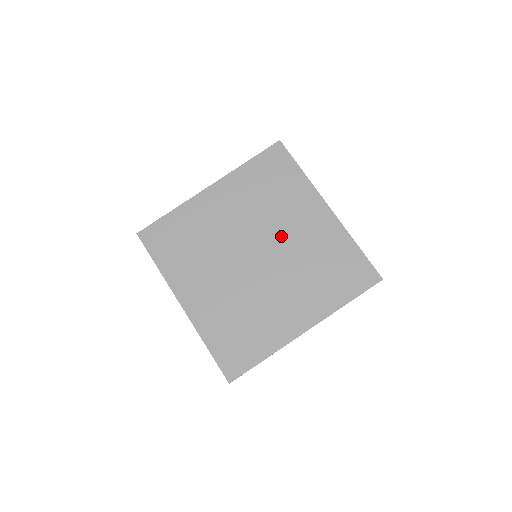
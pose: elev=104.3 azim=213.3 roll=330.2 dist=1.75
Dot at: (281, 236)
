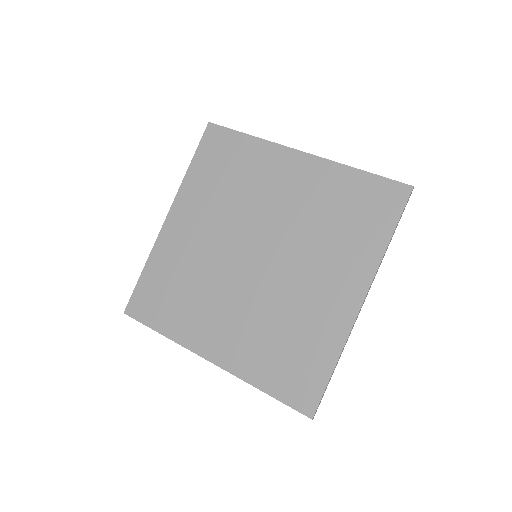
Dot at: (293, 268)
